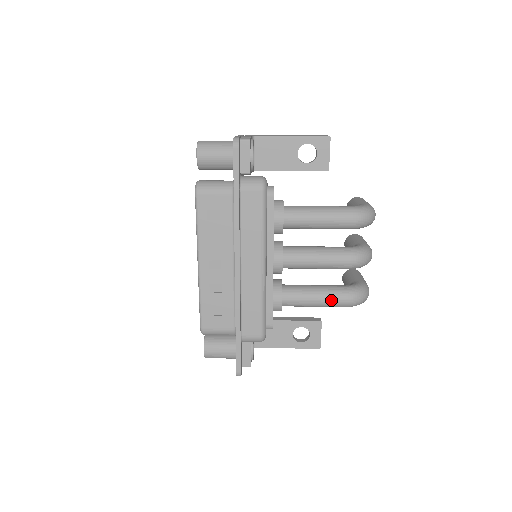
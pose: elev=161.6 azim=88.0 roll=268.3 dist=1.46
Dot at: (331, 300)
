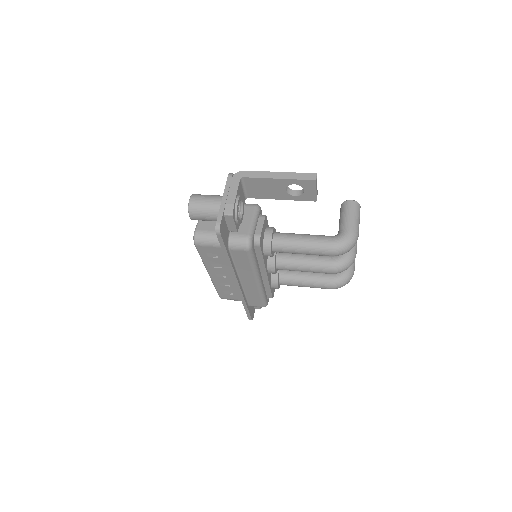
Dot at: (318, 287)
